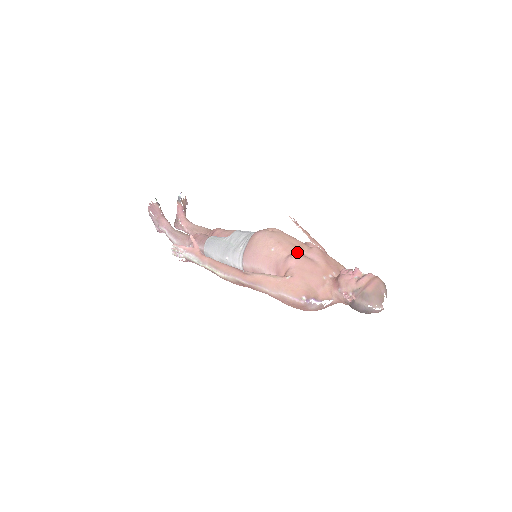
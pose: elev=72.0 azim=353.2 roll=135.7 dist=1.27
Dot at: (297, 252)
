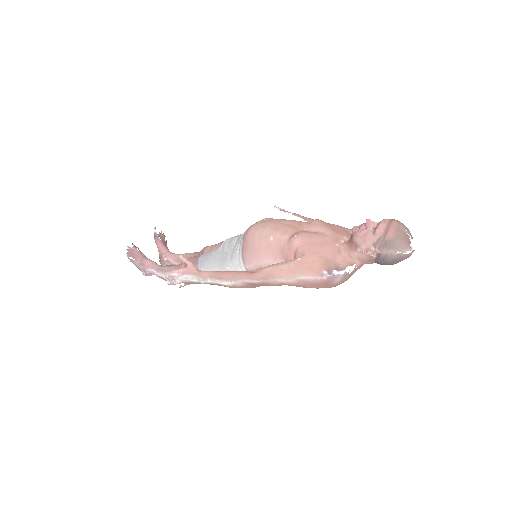
Dot at: (298, 231)
